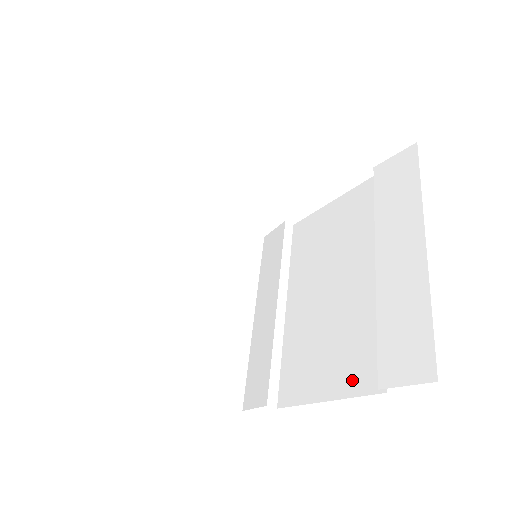
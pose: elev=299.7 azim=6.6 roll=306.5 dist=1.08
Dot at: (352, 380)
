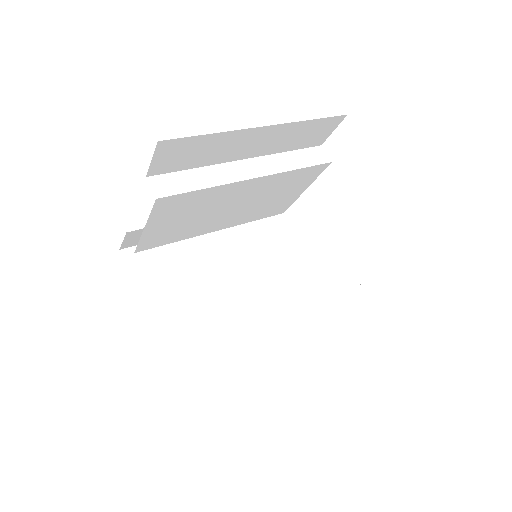
Dot at: occluded
